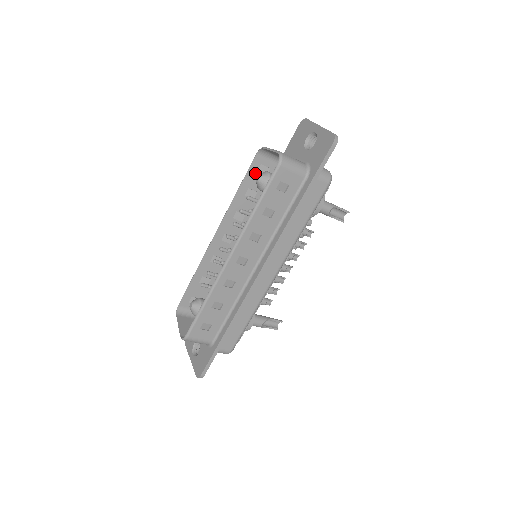
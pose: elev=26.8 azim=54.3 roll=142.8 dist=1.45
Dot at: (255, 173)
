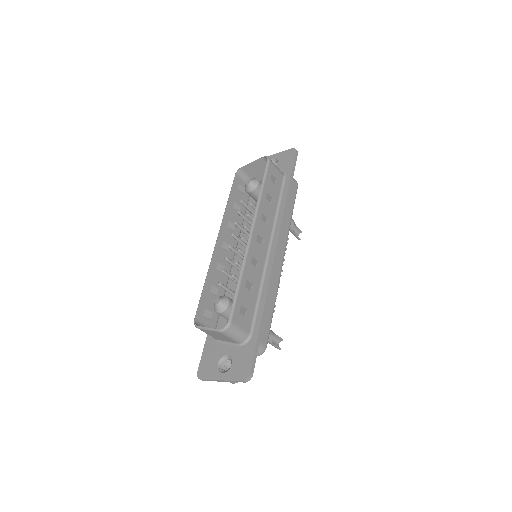
Dot at: (236, 190)
